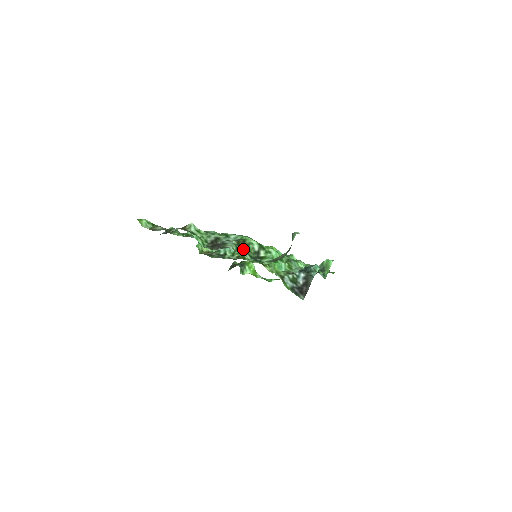
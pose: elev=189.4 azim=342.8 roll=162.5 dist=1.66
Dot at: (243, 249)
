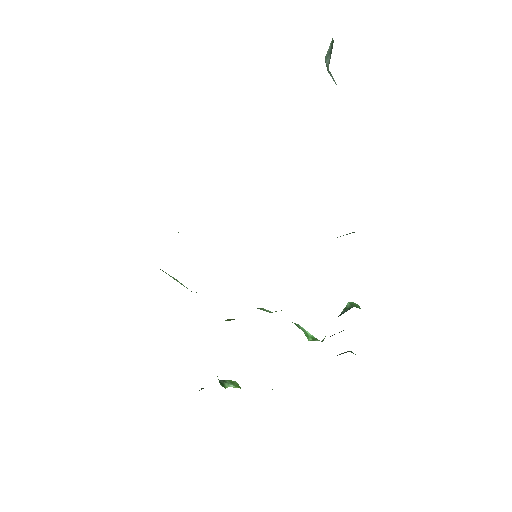
Dot at: occluded
